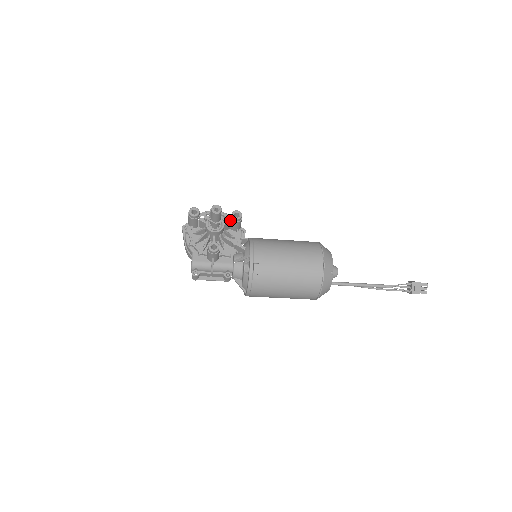
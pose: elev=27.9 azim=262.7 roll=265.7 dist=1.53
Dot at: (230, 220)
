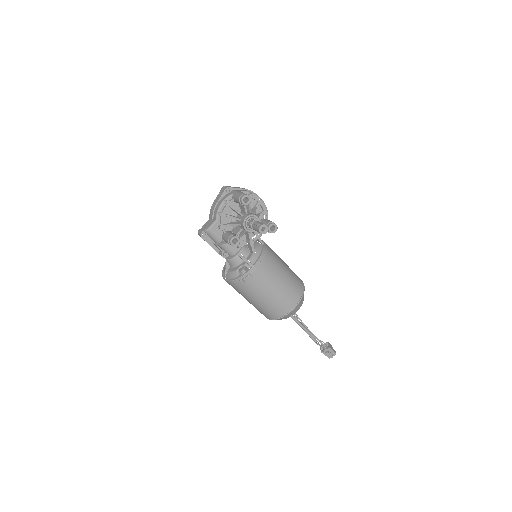
Dot at: occluded
